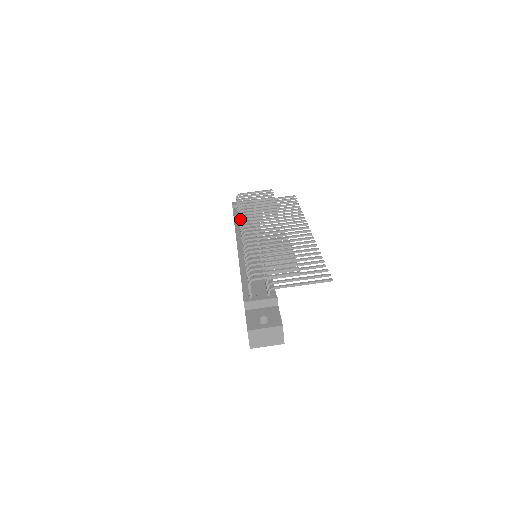
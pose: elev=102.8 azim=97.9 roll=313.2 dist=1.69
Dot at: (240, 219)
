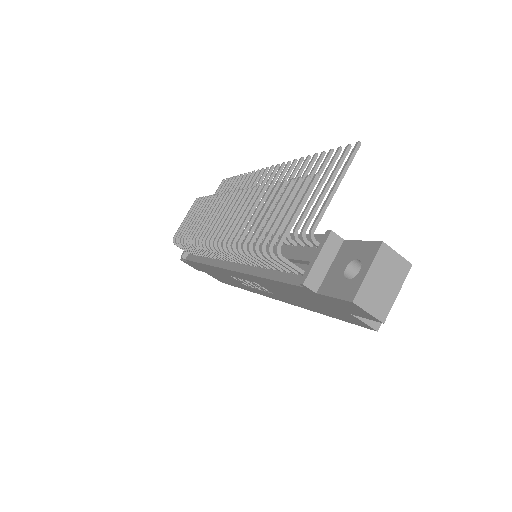
Dot at: (197, 246)
